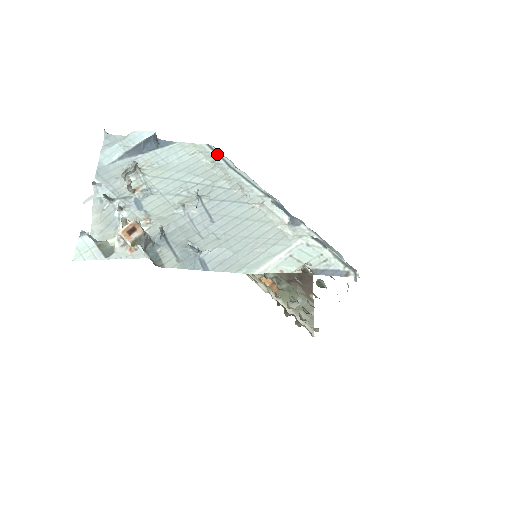
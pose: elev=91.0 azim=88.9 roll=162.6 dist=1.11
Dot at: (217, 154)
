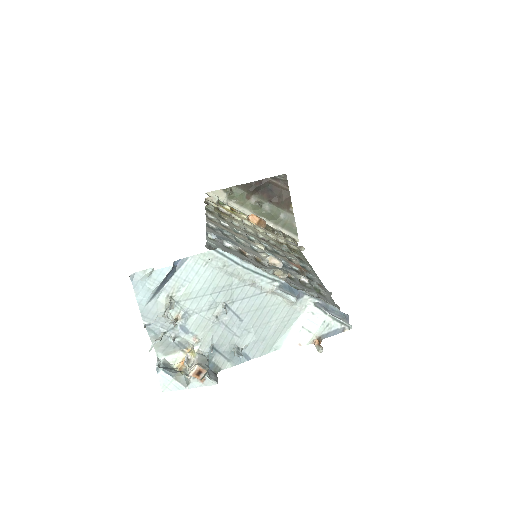
Dot at: (225, 257)
